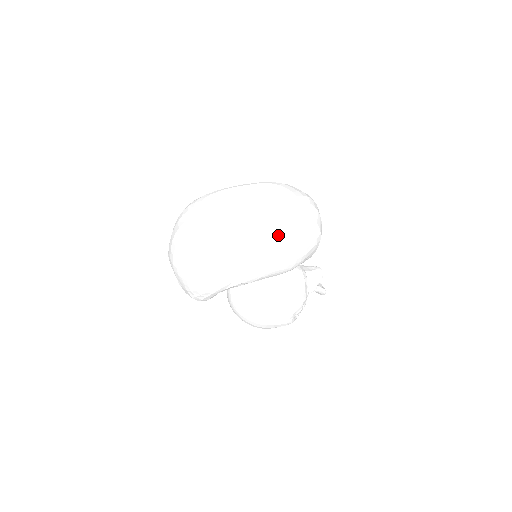
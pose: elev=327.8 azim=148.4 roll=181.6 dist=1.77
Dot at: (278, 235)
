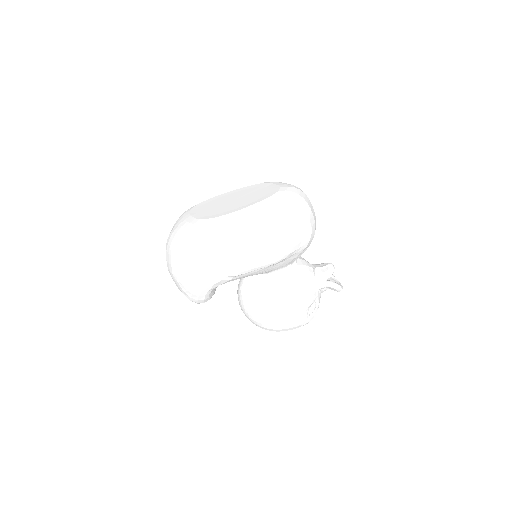
Dot at: (255, 223)
